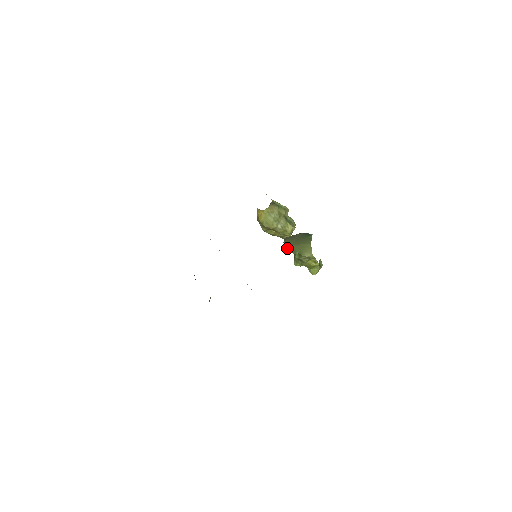
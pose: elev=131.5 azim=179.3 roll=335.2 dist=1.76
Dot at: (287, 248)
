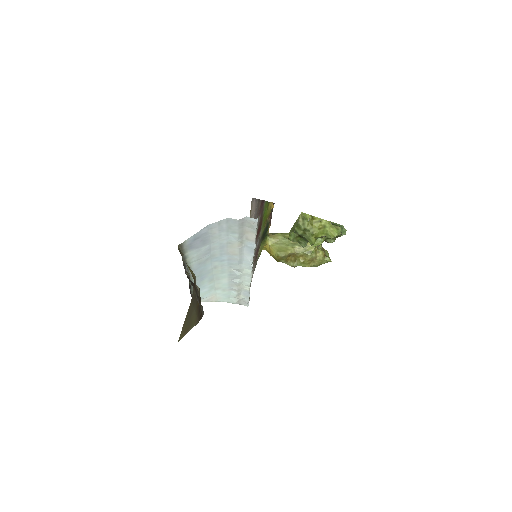
Dot at: (302, 245)
